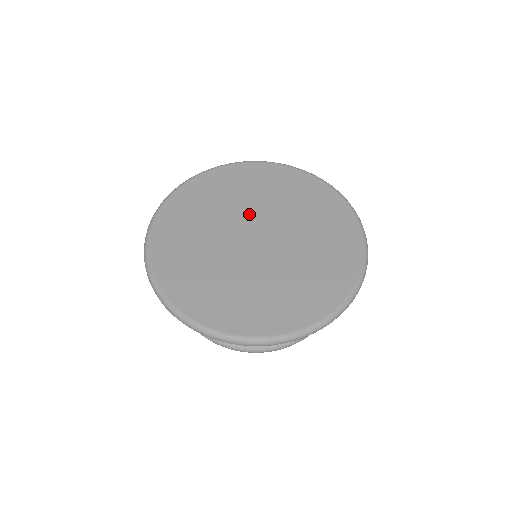
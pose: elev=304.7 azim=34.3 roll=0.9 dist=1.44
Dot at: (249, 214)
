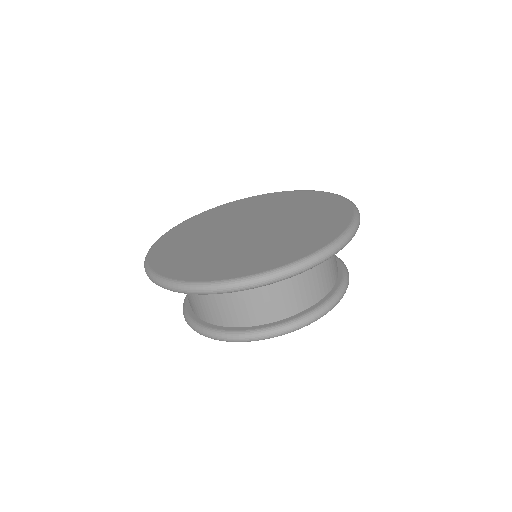
Dot at: (245, 218)
